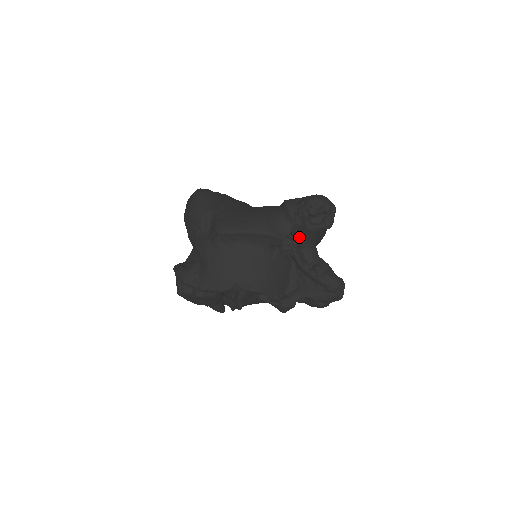
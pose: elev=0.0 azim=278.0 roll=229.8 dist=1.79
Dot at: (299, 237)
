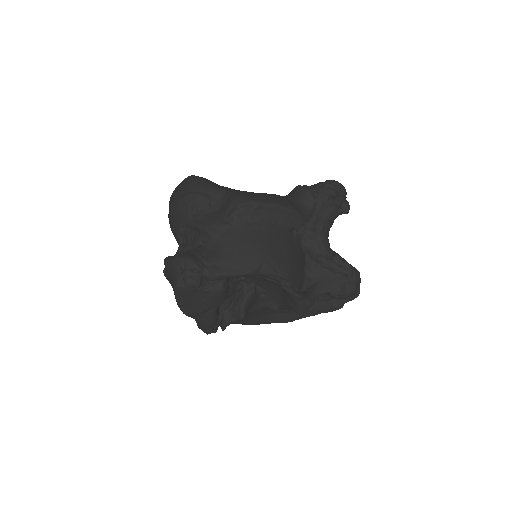
Dot at: (317, 222)
